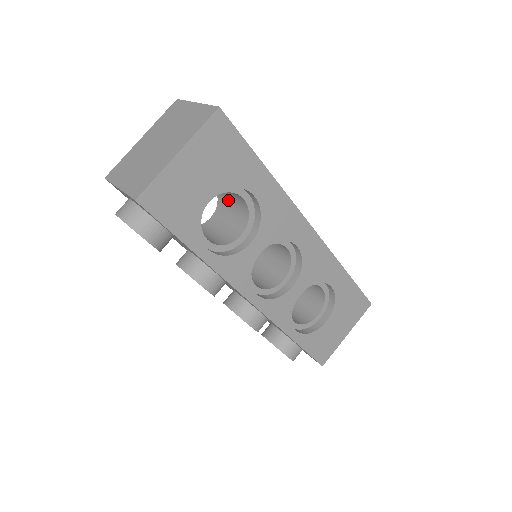
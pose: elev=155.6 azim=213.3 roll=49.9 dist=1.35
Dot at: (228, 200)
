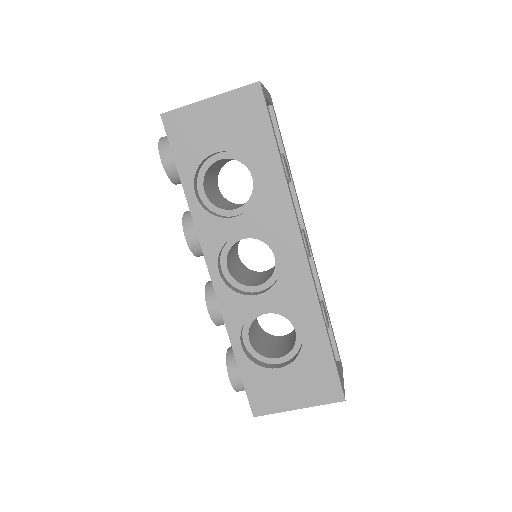
Dot at: occluded
